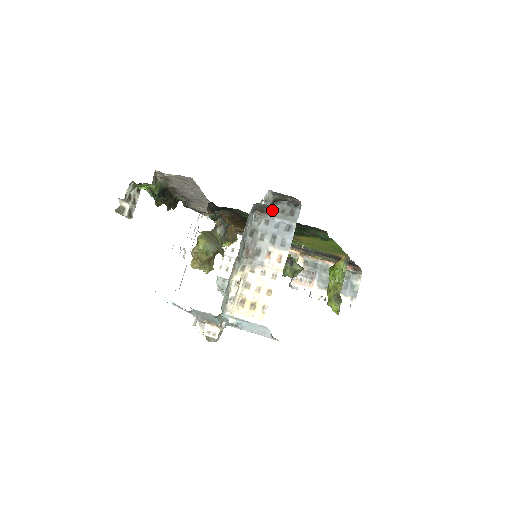
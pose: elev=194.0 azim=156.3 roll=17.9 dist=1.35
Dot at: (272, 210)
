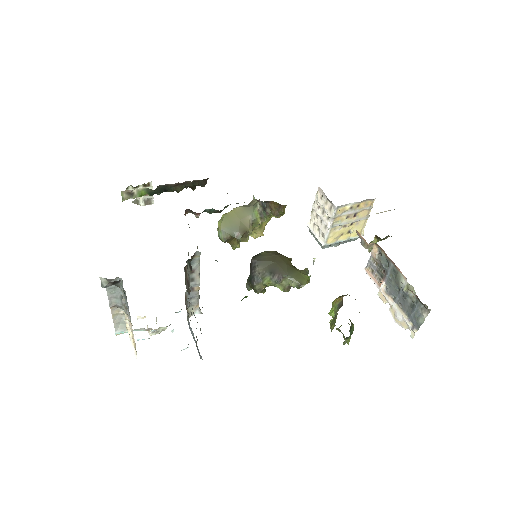
Dot at: (120, 286)
